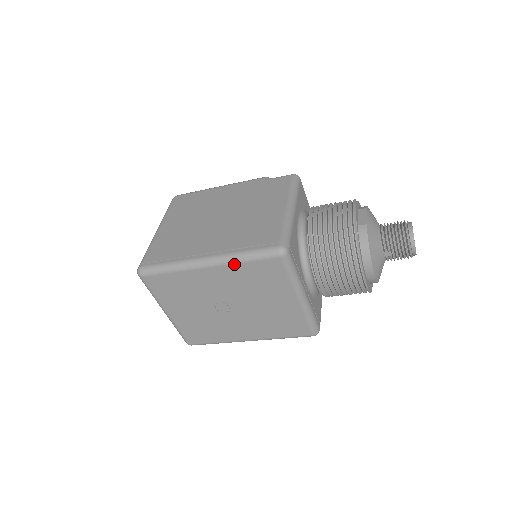
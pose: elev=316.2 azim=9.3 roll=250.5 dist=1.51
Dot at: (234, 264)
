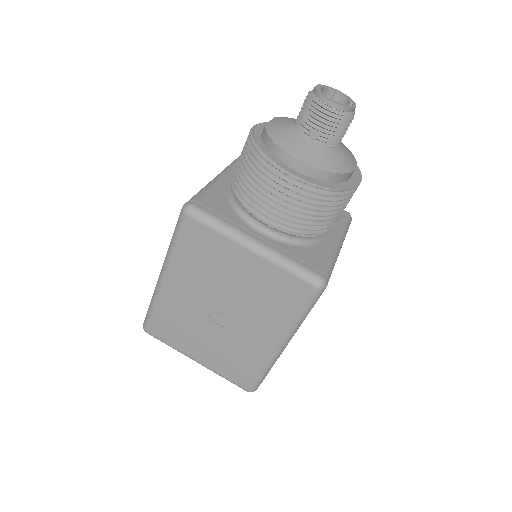
Dot at: (172, 257)
